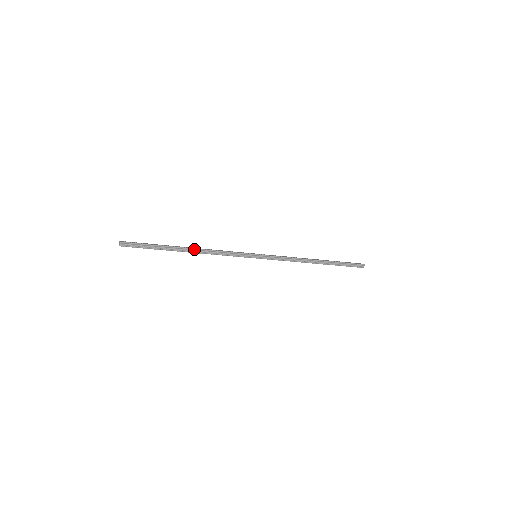
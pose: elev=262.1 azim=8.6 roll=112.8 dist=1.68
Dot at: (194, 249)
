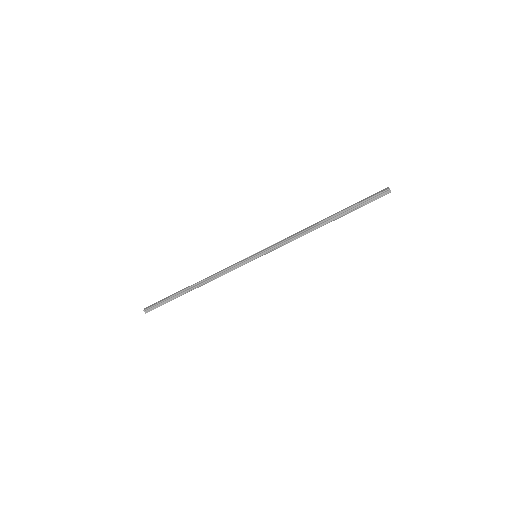
Dot at: (197, 284)
